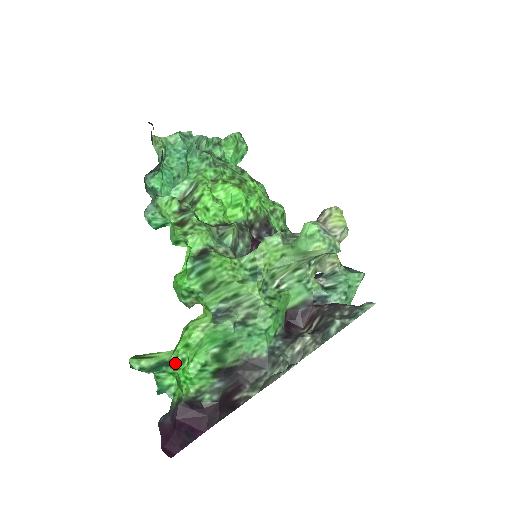
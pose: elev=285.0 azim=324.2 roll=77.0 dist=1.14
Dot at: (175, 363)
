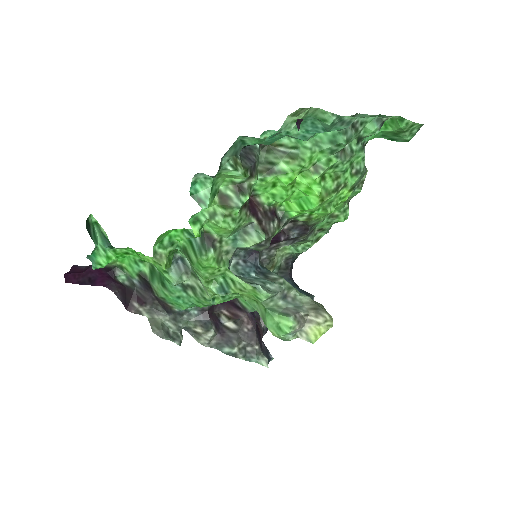
Dot at: (120, 250)
